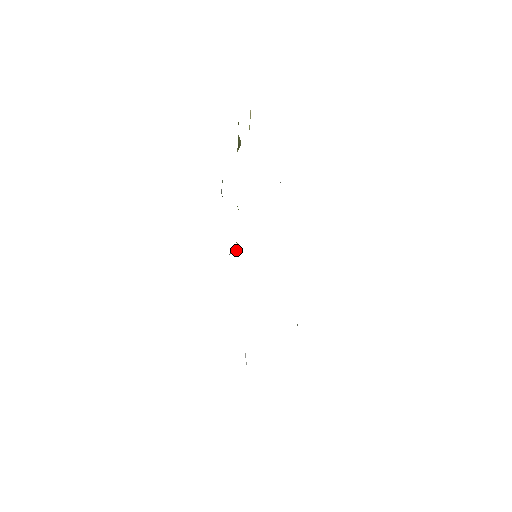
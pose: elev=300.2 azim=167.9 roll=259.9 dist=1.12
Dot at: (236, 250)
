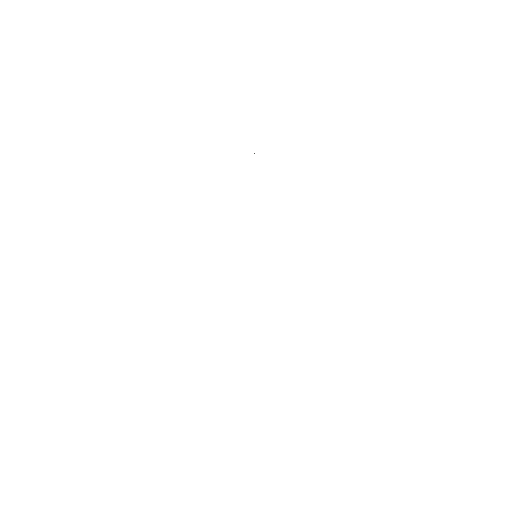
Dot at: occluded
